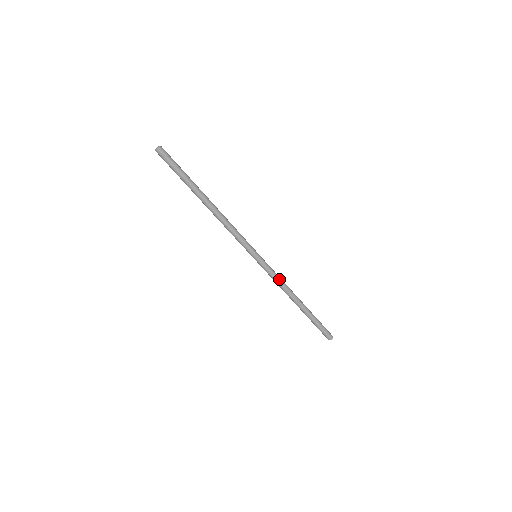
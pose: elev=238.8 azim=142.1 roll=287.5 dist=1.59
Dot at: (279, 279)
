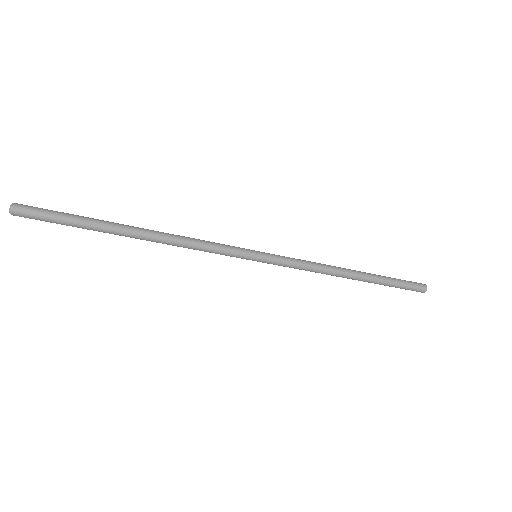
Dot at: (307, 264)
